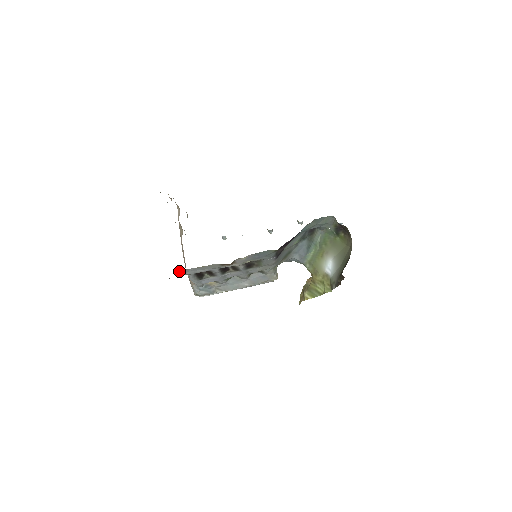
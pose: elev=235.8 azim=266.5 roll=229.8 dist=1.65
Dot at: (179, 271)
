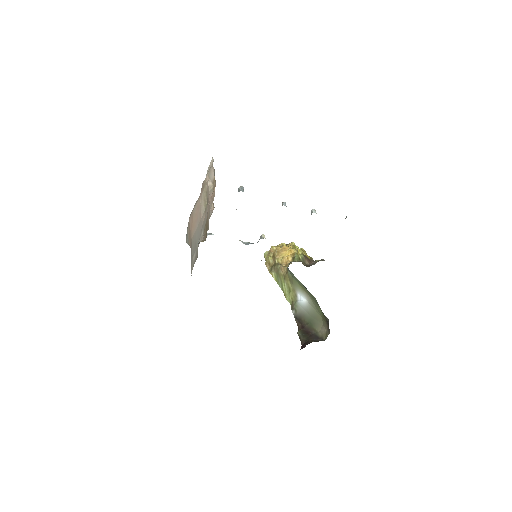
Dot at: occluded
